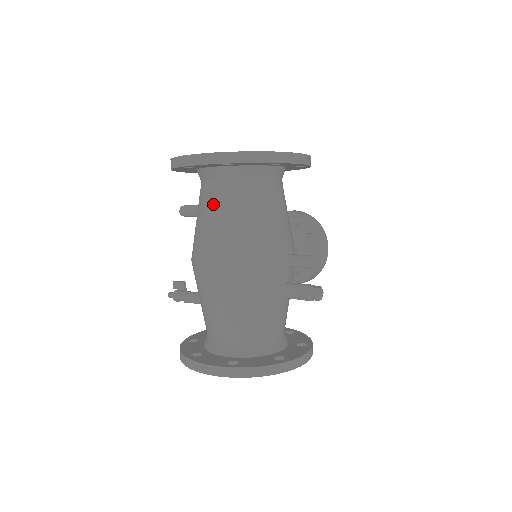
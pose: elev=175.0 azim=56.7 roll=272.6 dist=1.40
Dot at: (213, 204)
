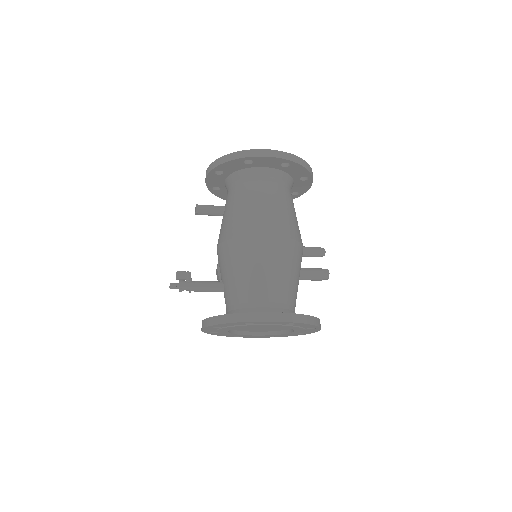
Dot at: (264, 193)
